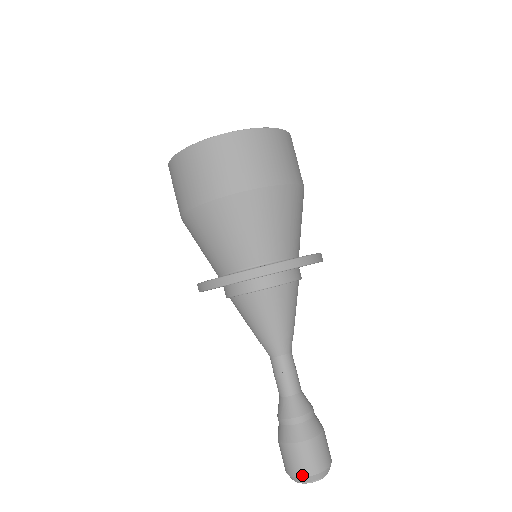
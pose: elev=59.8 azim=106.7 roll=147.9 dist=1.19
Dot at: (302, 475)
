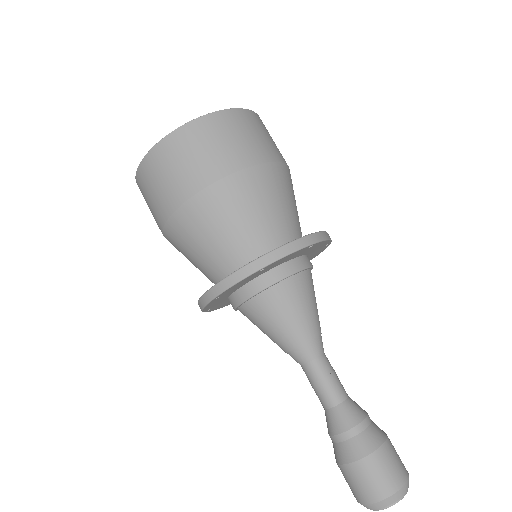
Dot at: (380, 498)
